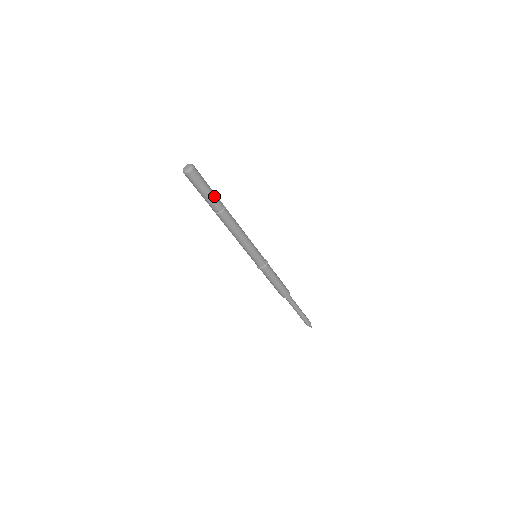
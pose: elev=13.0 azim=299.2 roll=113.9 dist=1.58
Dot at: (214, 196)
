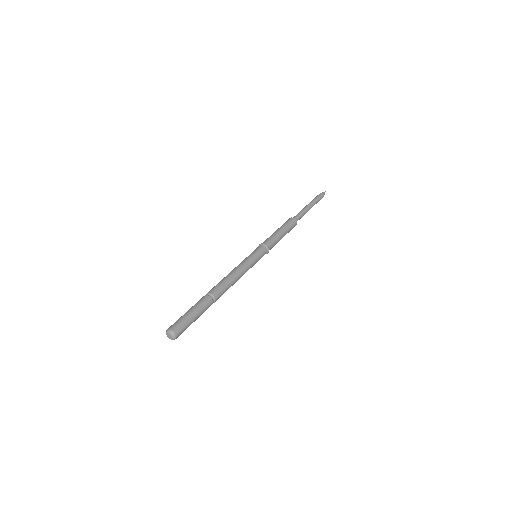
Dot at: (202, 311)
